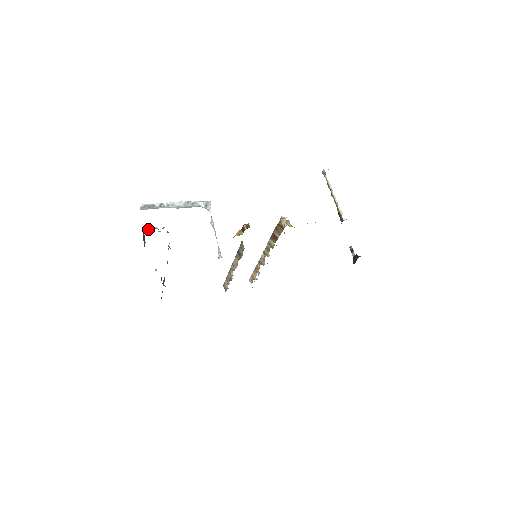
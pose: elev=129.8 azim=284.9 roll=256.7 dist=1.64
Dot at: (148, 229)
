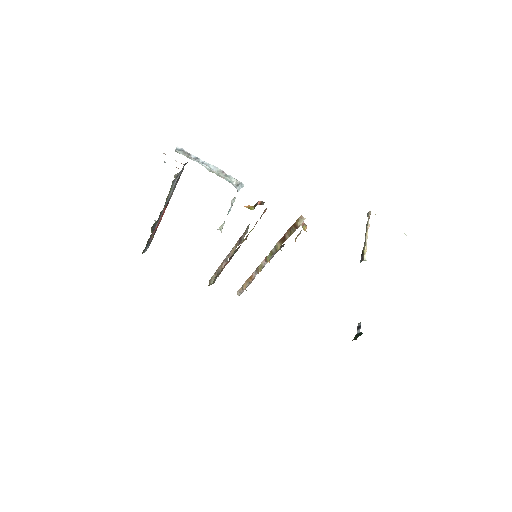
Dot at: occluded
